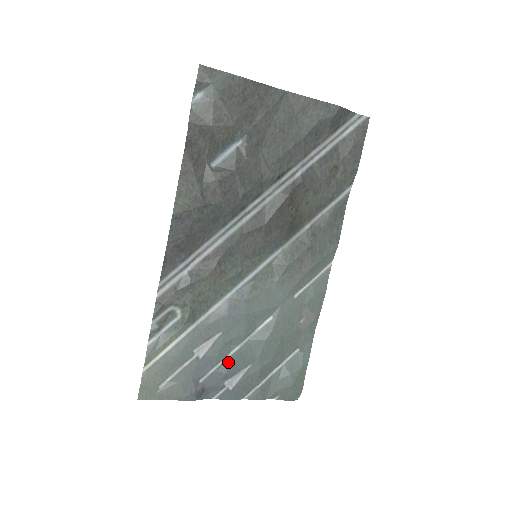
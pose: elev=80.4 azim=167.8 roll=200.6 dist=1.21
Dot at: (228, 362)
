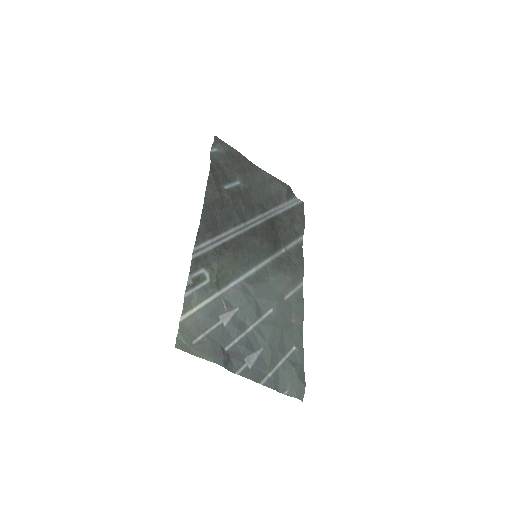
Dot at: (245, 339)
